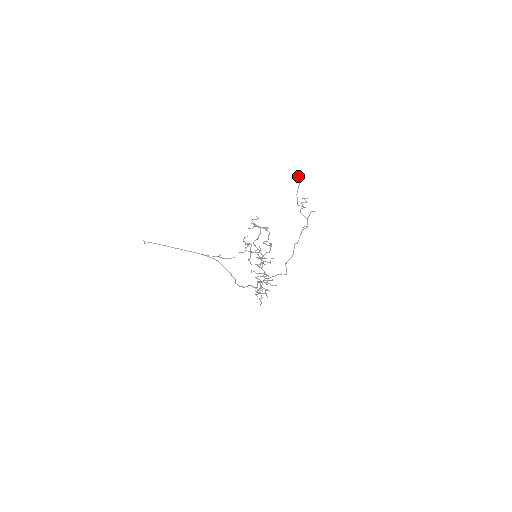
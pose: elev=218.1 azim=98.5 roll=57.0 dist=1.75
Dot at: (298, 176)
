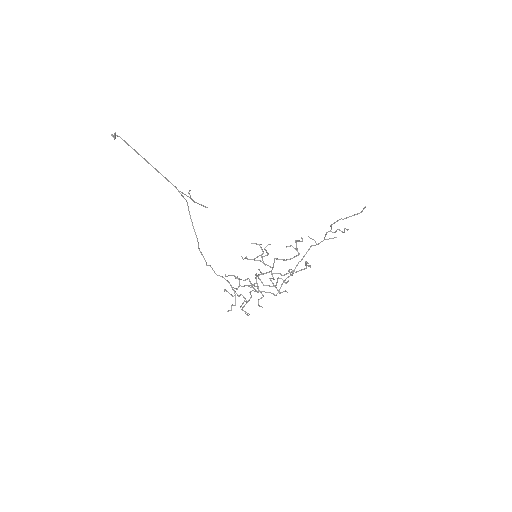
Dot at: (363, 209)
